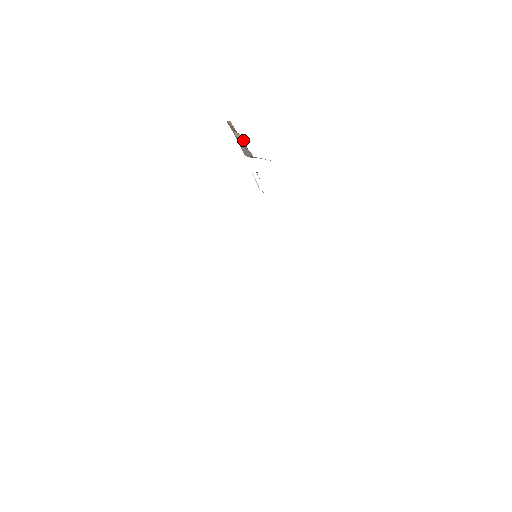
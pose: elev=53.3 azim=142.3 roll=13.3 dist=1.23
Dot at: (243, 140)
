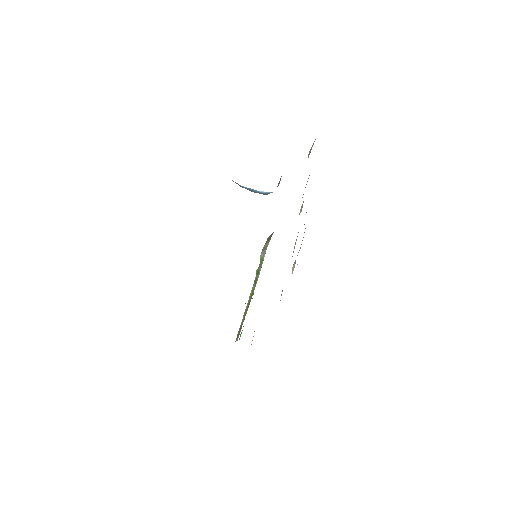
Dot at: occluded
